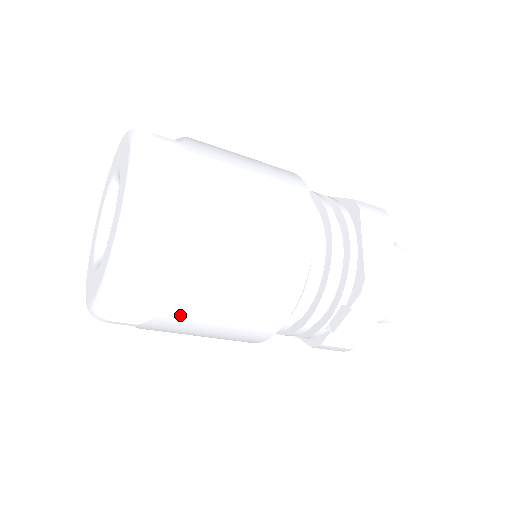
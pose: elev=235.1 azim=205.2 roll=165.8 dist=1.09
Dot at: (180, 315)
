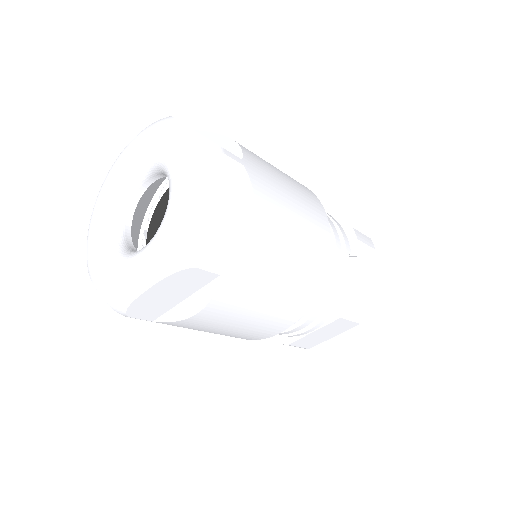
Dot at: (262, 243)
